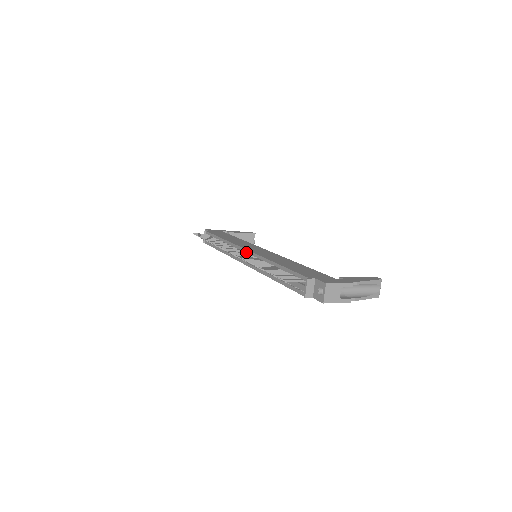
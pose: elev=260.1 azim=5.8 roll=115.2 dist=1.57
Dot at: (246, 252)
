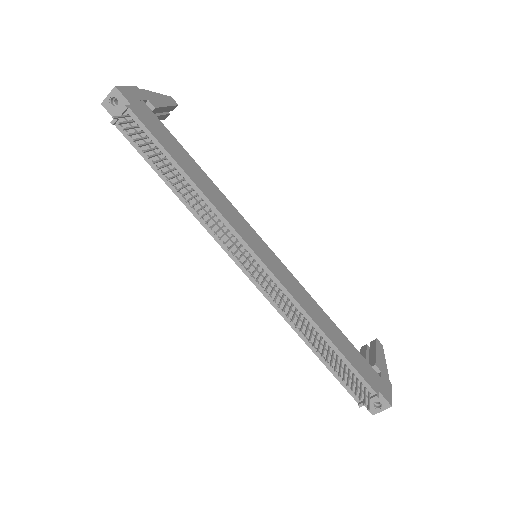
Dot at: (260, 265)
